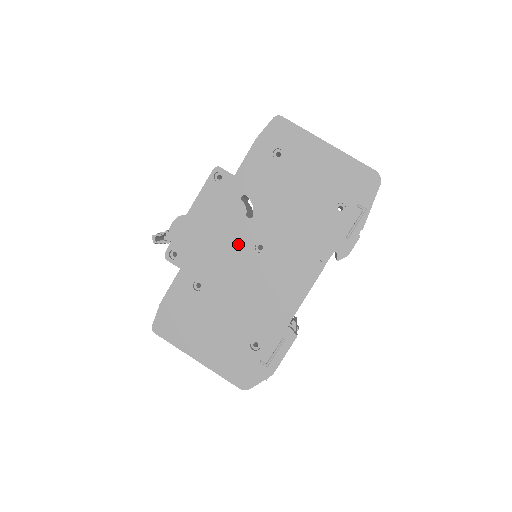
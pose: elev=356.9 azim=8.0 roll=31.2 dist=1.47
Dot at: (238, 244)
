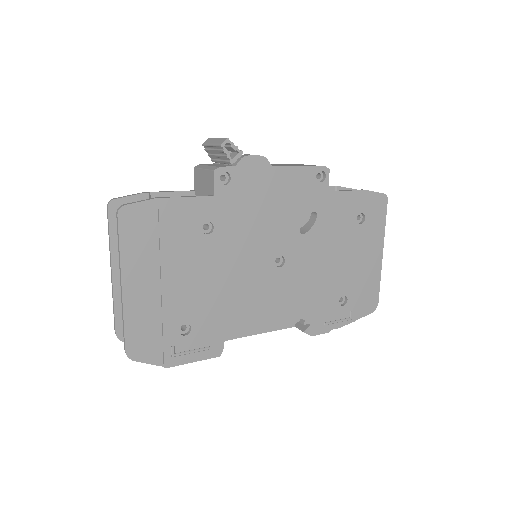
Dot at: (272, 239)
